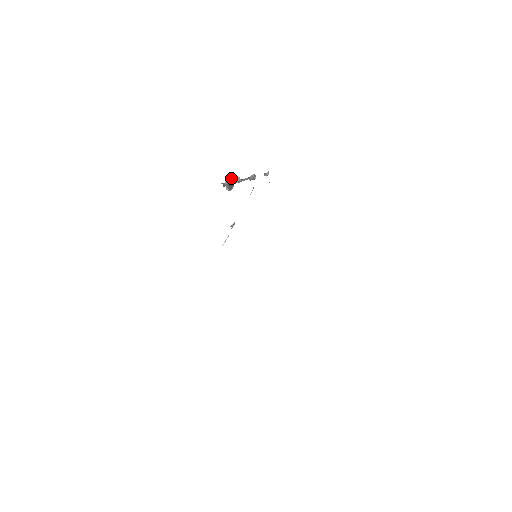
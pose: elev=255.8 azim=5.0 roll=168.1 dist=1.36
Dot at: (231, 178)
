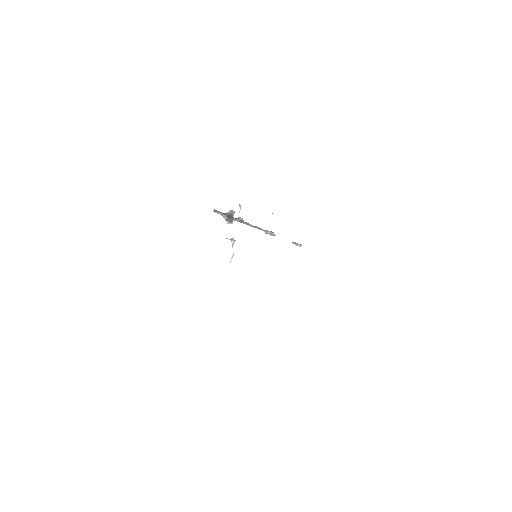
Dot at: (228, 212)
